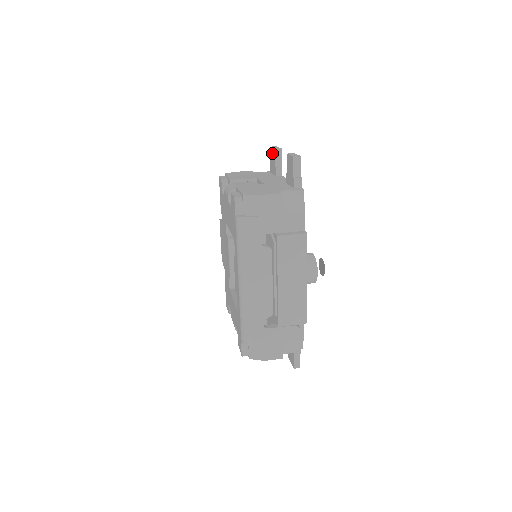
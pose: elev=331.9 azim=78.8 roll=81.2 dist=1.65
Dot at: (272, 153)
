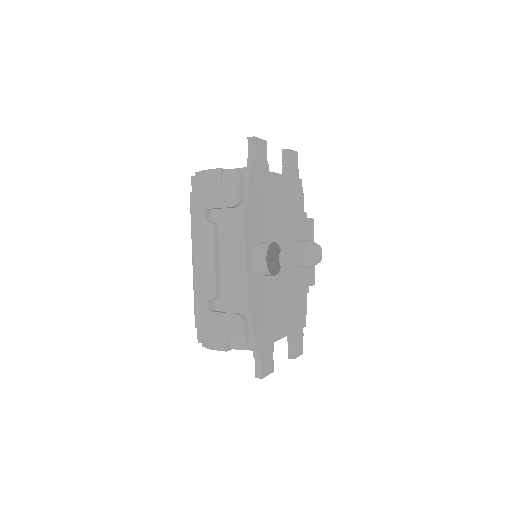
Dot at: occluded
